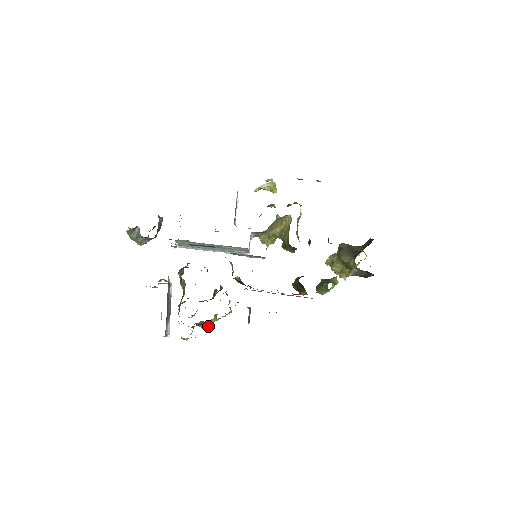
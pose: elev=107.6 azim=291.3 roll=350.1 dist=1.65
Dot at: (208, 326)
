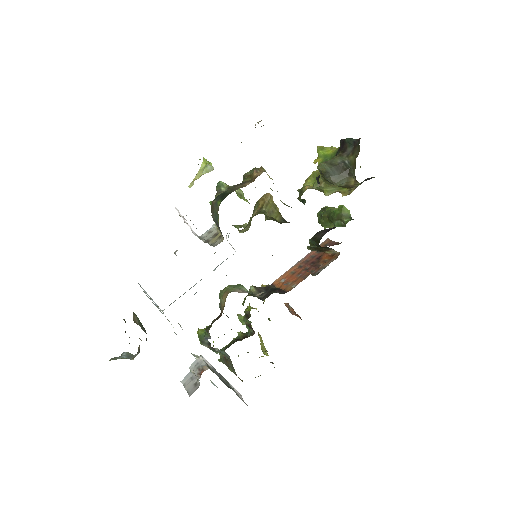
Dot at: (264, 352)
